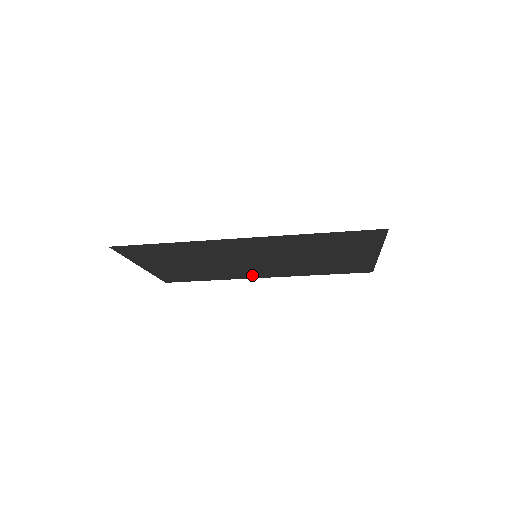
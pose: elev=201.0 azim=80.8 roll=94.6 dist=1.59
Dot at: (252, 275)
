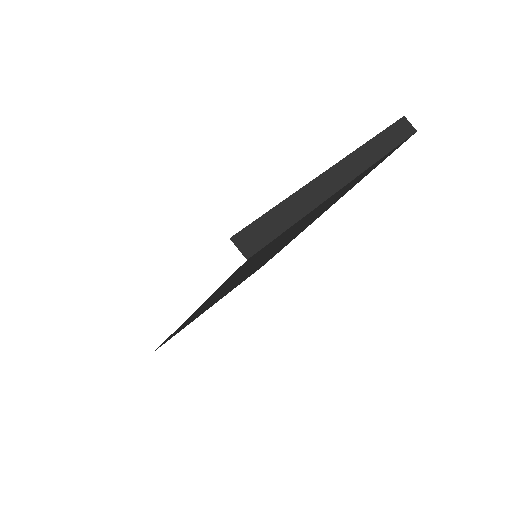
Dot at: (300, 232)
